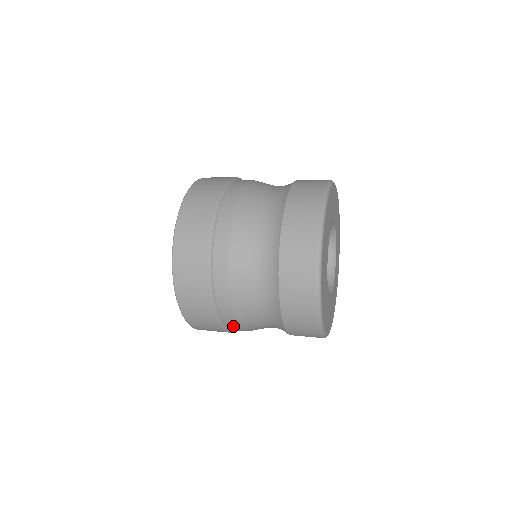
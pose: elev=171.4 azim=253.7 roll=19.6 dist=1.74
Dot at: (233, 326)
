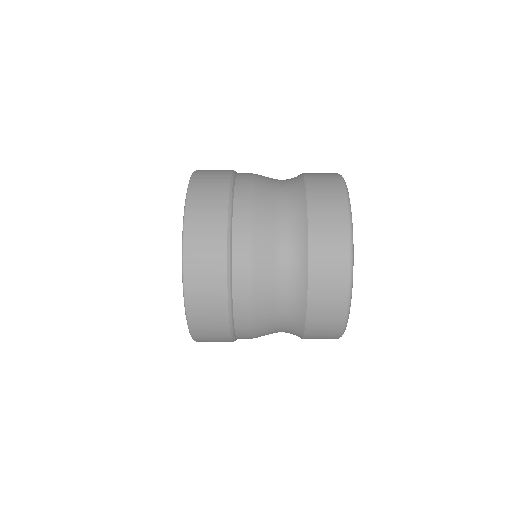
Dot at: (241, 263)
